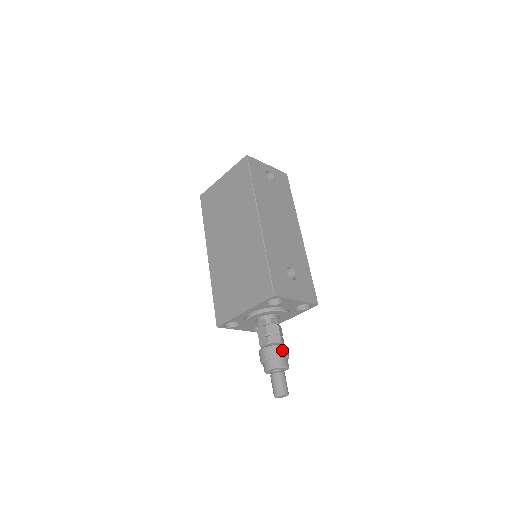
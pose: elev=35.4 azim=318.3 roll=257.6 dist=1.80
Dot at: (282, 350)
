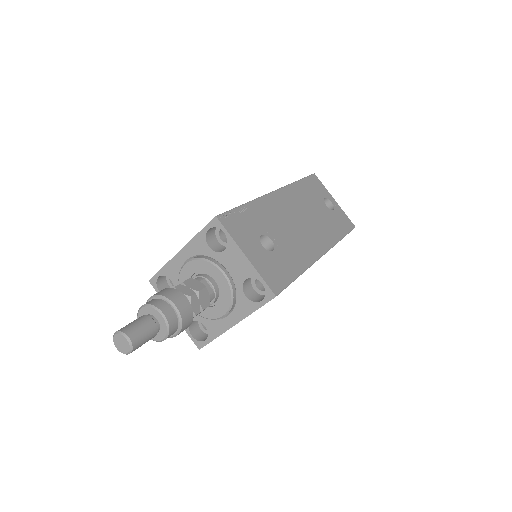
Dot at: (179, 299)
